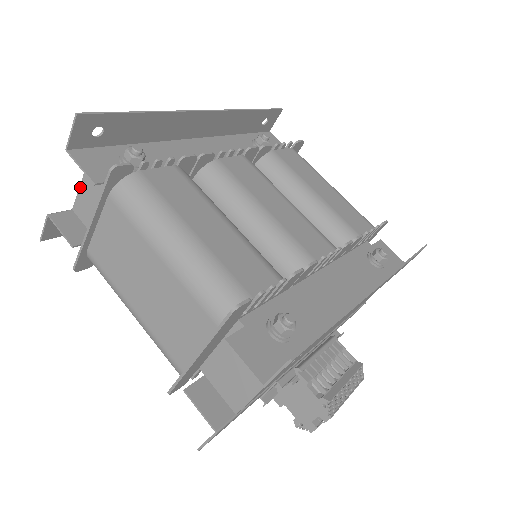
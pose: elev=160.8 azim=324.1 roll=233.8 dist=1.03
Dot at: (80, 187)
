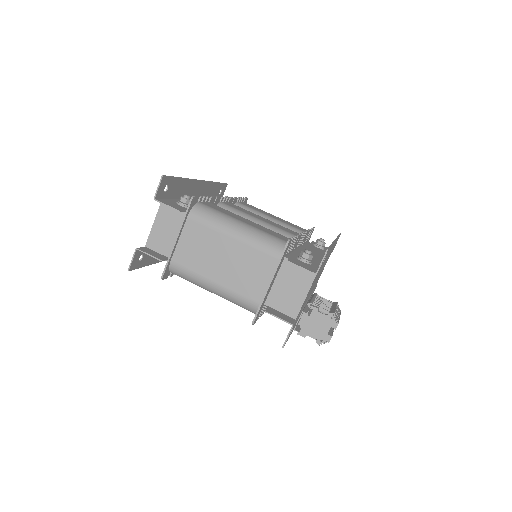
Dot at: (152, 228)
